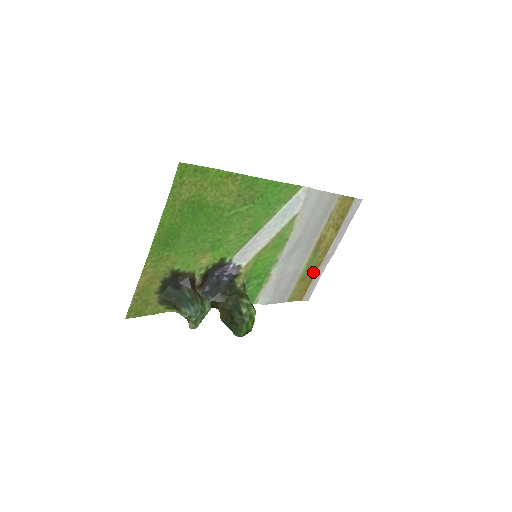
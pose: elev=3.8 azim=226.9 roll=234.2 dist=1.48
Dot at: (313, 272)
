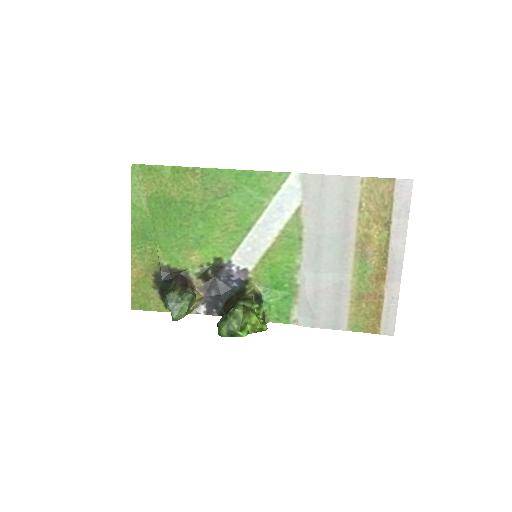
Dot at: (378, 290)
